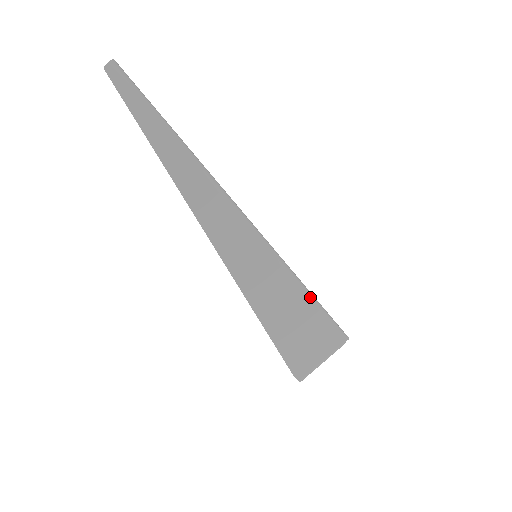
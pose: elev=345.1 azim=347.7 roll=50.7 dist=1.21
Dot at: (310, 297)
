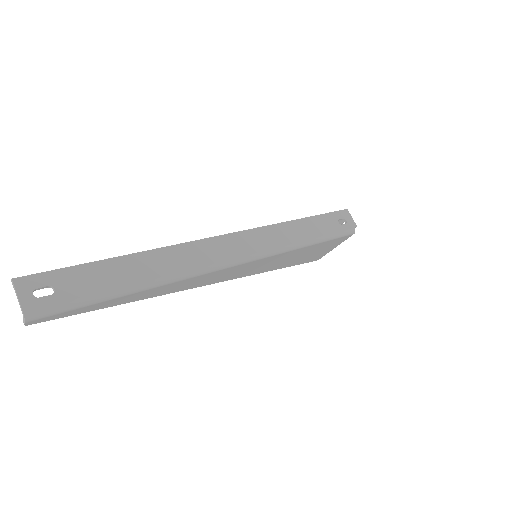
Dot at: (316, 243)
